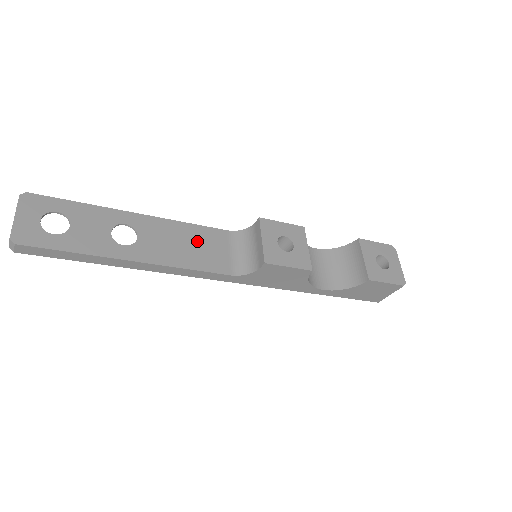
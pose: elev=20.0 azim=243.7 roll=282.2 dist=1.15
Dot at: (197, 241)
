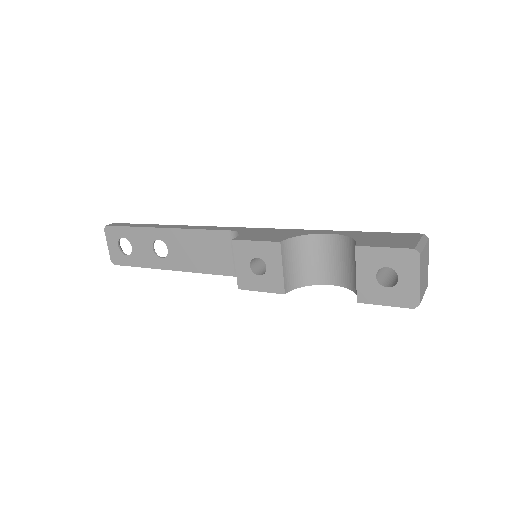
Dot at: (207, 247)
